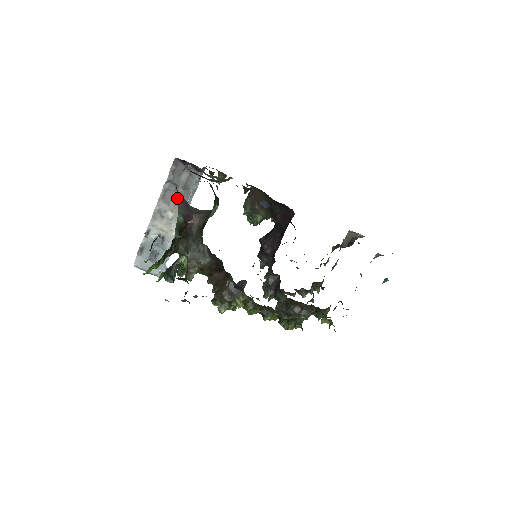
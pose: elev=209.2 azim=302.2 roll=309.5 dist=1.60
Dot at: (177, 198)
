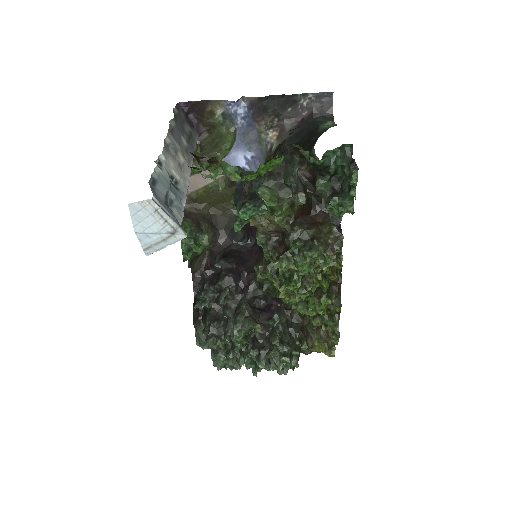
Dot at: (184, 145)
